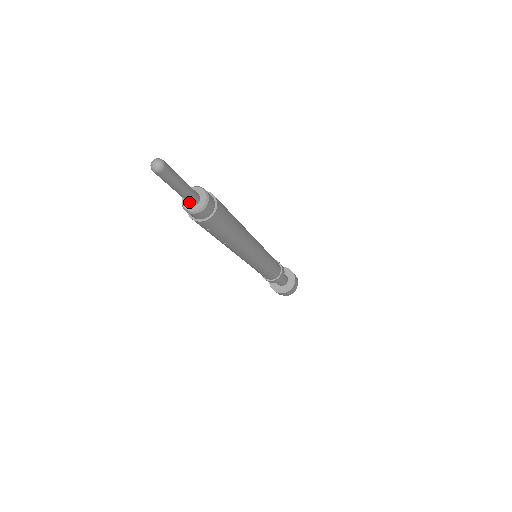
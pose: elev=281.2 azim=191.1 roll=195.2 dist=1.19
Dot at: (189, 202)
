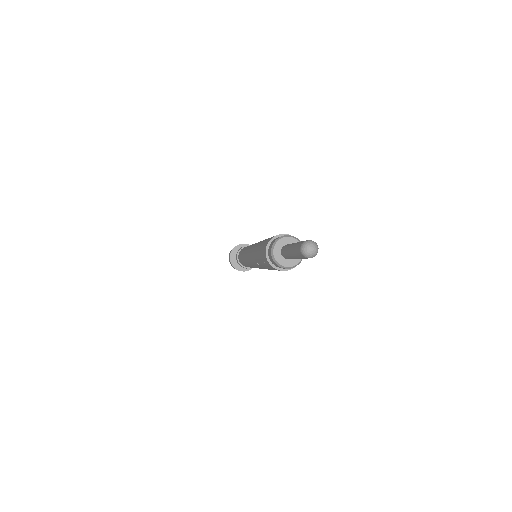
Dot at: (284, 255)
